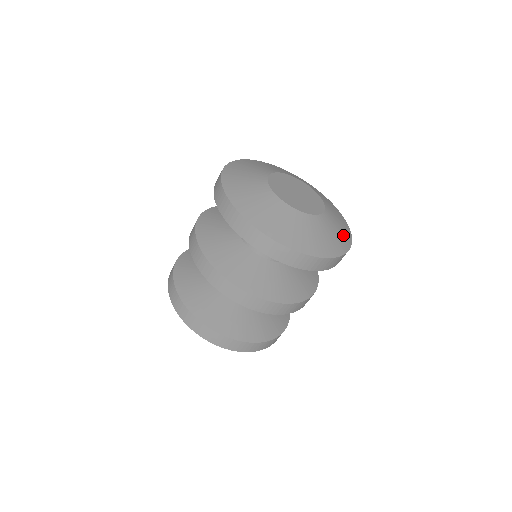
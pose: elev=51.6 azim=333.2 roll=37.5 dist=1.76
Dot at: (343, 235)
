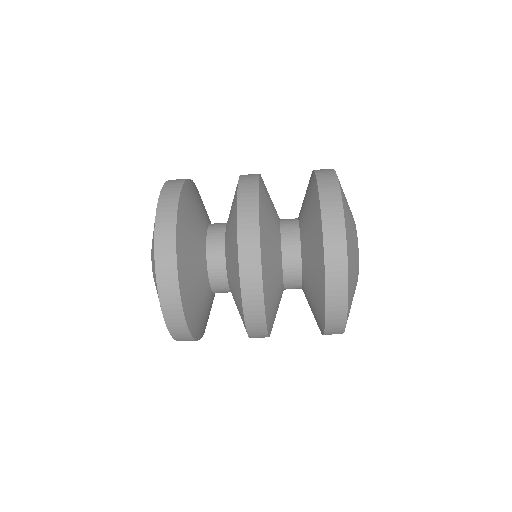
Dot at: occluded
